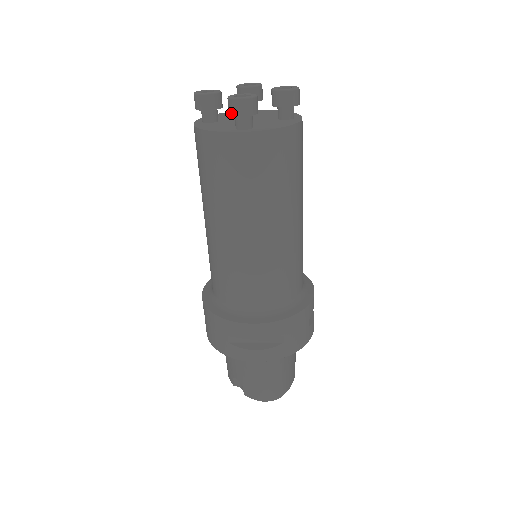
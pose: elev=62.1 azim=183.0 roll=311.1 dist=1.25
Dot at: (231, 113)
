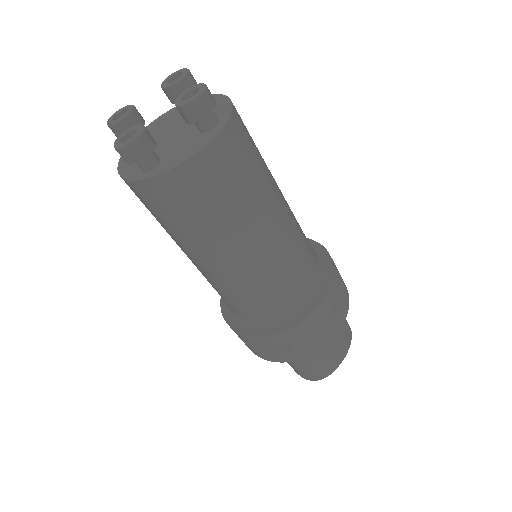
Dot at: (124, 160)
